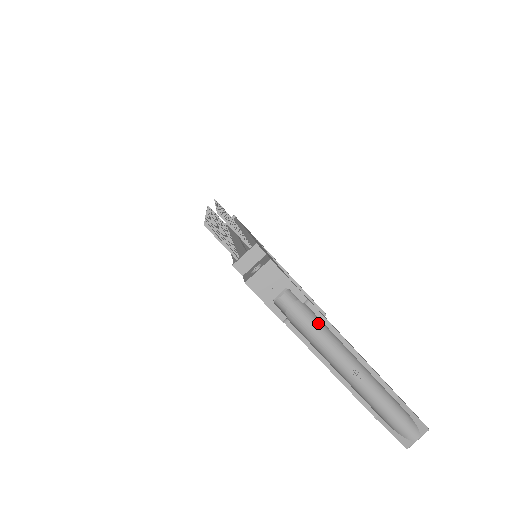
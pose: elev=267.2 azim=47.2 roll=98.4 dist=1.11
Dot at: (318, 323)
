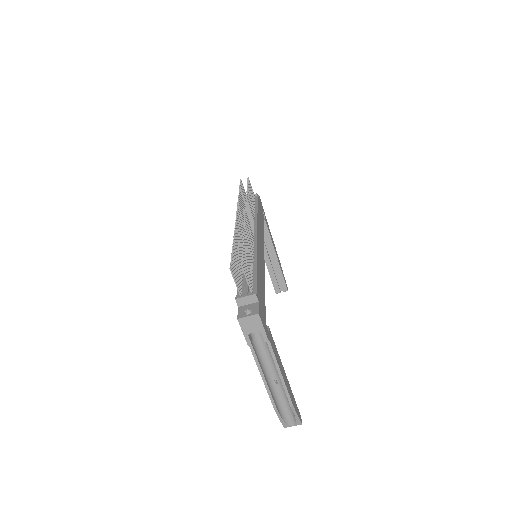
Dot at: (269, 351)
